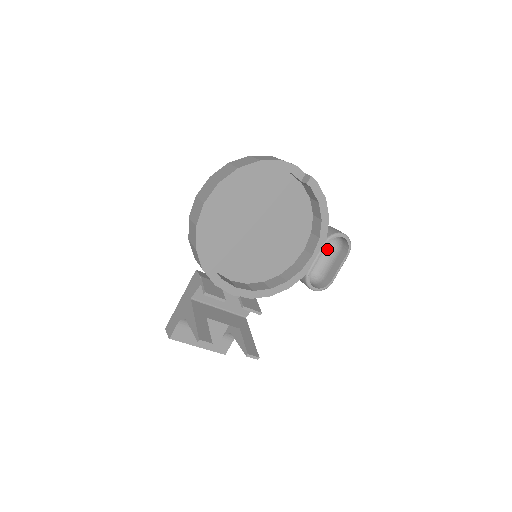
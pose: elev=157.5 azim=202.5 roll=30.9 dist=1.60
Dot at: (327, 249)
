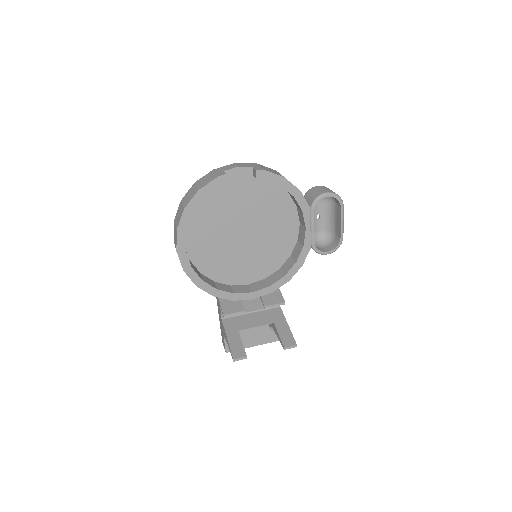
Dot at: (324, 207)
